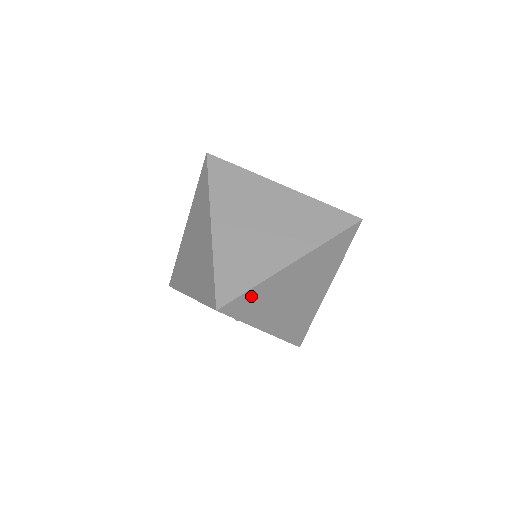
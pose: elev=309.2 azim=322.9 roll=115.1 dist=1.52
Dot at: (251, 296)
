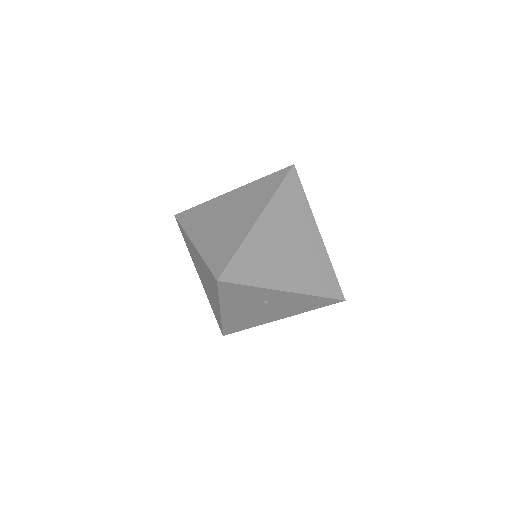
Dot at: (241, 260)
